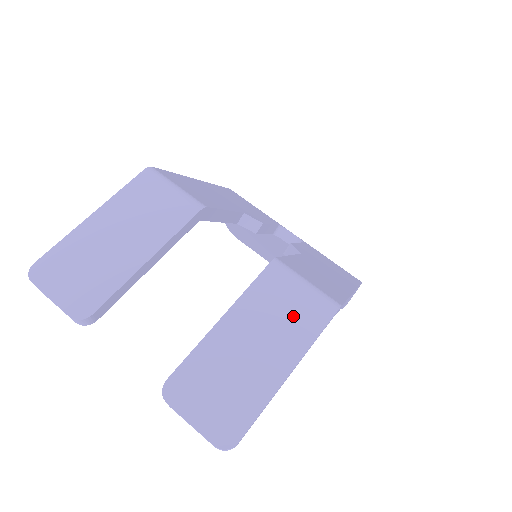
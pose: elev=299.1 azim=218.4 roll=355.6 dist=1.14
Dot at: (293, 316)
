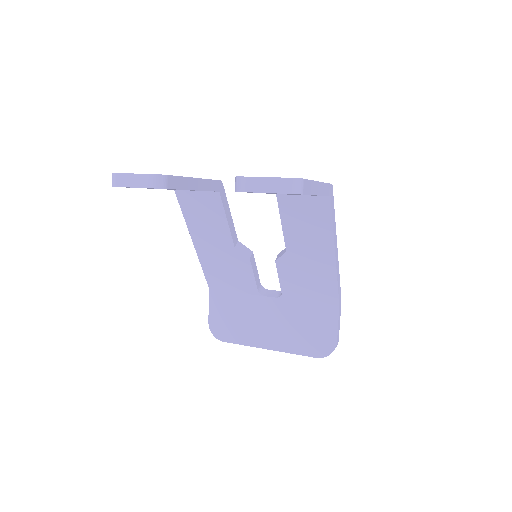
Dot at: occluded
